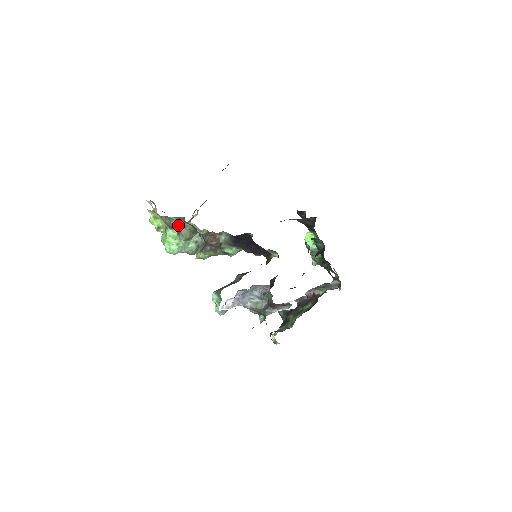
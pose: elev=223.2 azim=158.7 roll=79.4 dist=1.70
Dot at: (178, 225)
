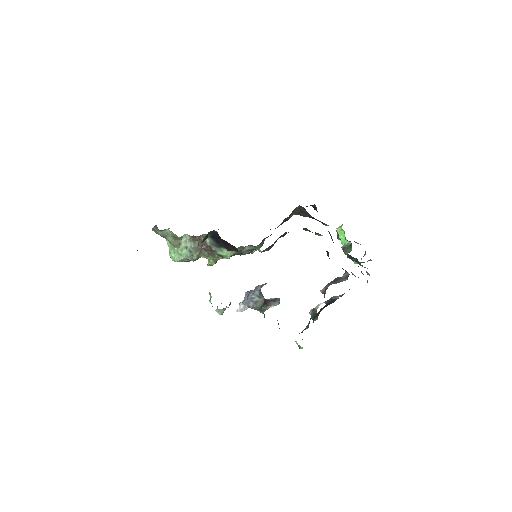
Dot at: (163, 234)
